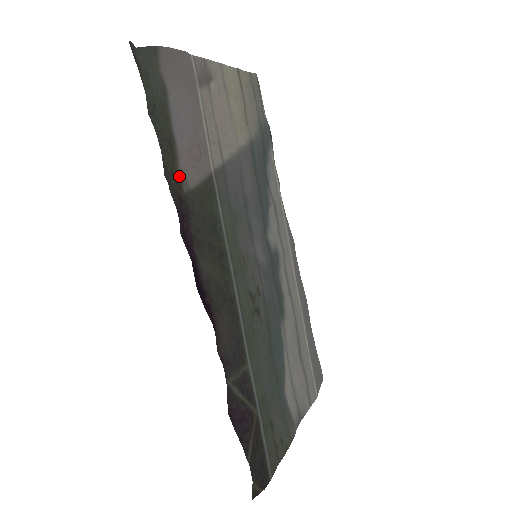
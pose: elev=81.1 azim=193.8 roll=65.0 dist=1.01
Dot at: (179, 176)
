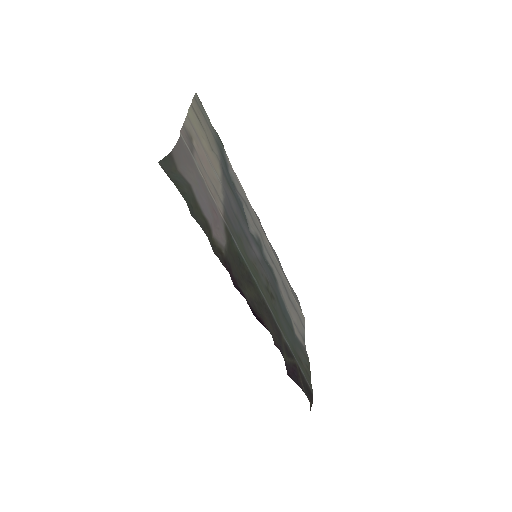
Dot at: (217, 244)
